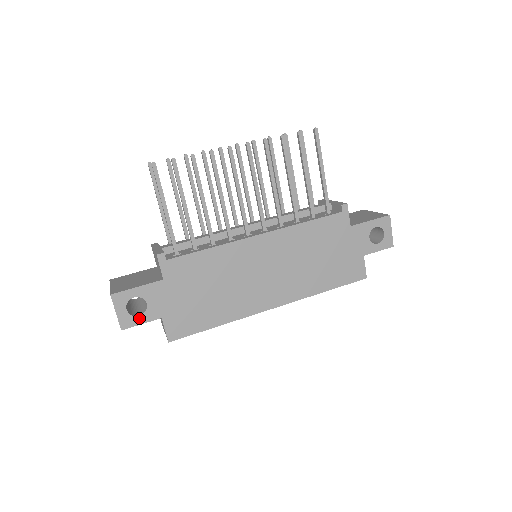
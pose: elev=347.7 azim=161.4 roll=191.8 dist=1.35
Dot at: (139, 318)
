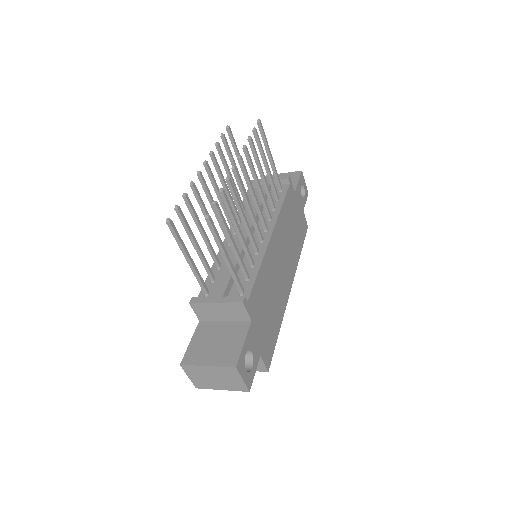
Dot at: (253, 369)
